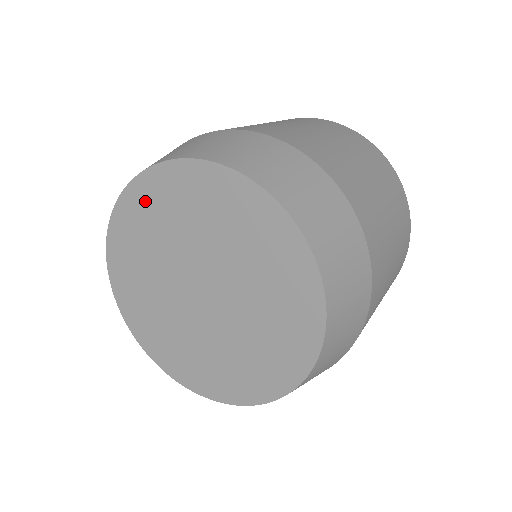
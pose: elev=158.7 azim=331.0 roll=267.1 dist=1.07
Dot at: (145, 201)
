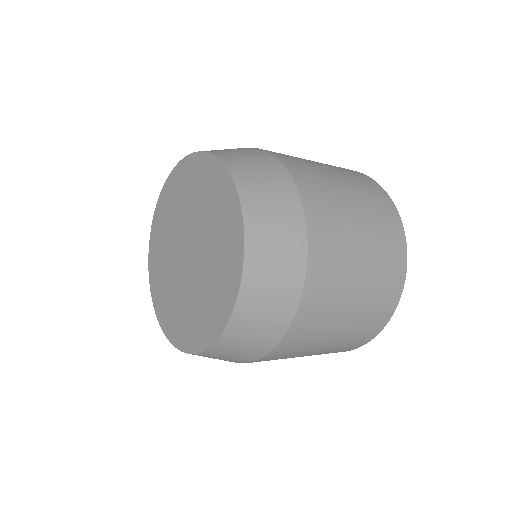
Dot at: (163, 209)
